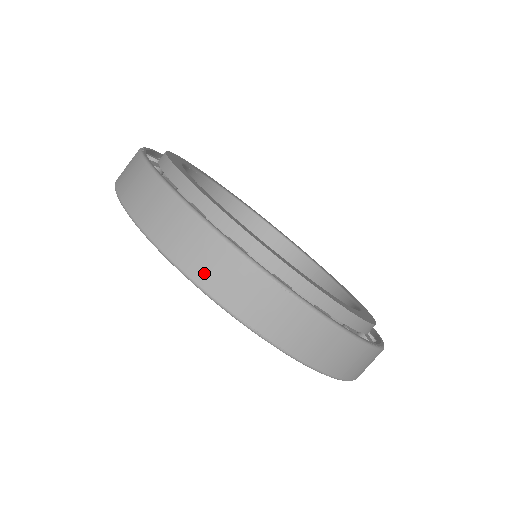
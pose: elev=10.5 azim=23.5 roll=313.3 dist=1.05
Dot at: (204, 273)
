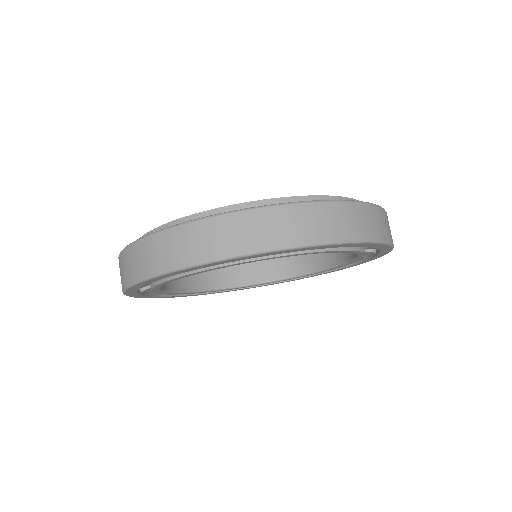
Dot at: (155, 264)
